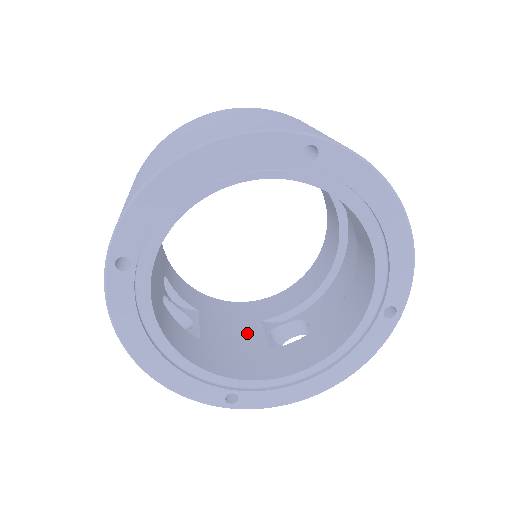
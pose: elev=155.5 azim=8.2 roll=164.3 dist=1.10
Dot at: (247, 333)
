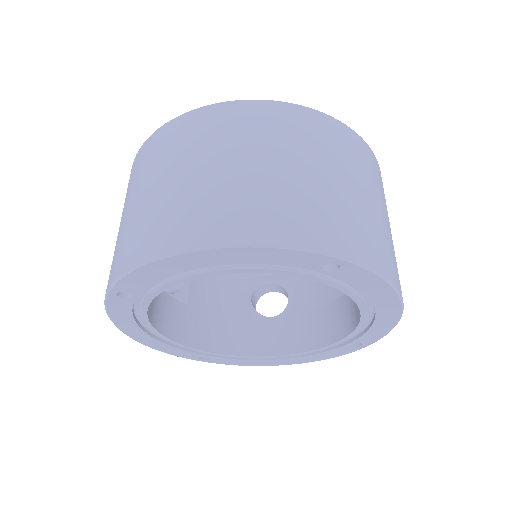
Dot at: (232, 291)
